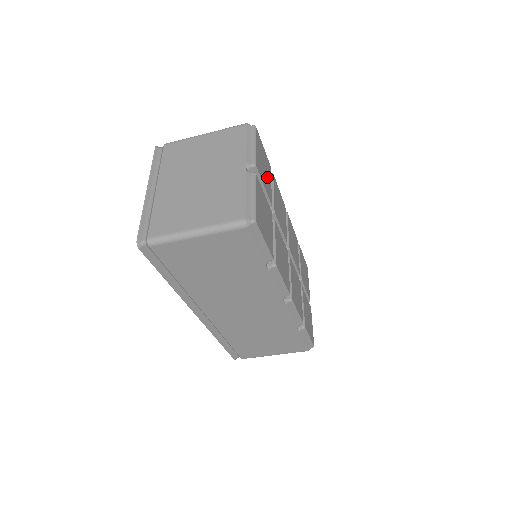
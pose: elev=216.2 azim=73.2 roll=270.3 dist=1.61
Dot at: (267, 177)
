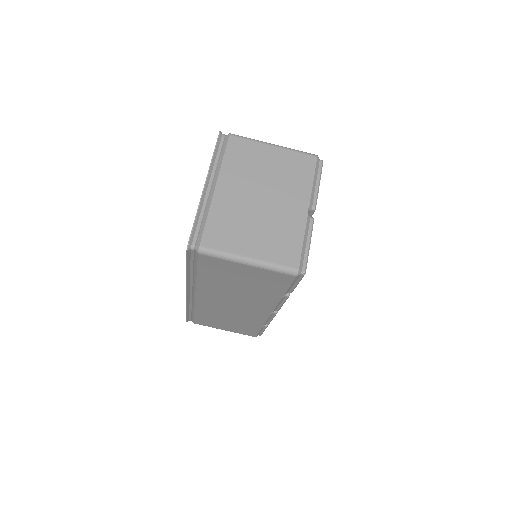
Dot at: occluded
